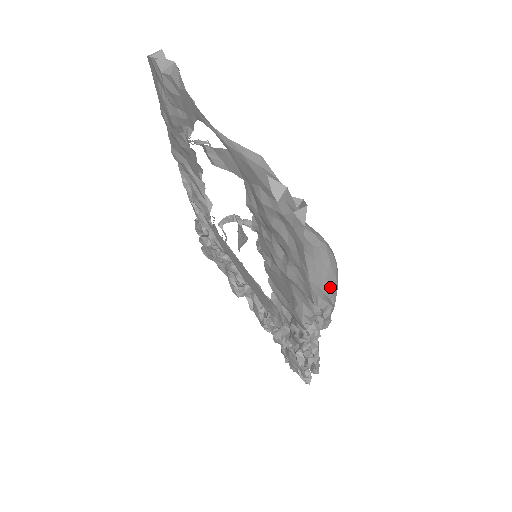
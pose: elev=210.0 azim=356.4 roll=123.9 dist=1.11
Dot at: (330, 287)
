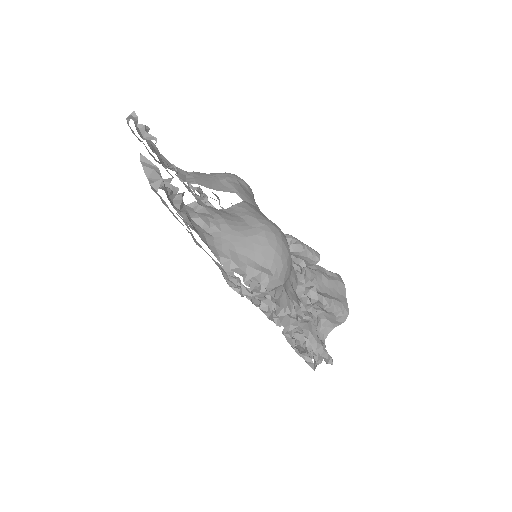
Dot at: (266, 259)
